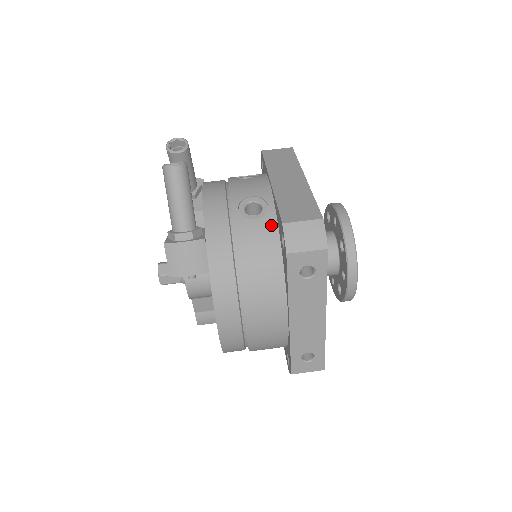
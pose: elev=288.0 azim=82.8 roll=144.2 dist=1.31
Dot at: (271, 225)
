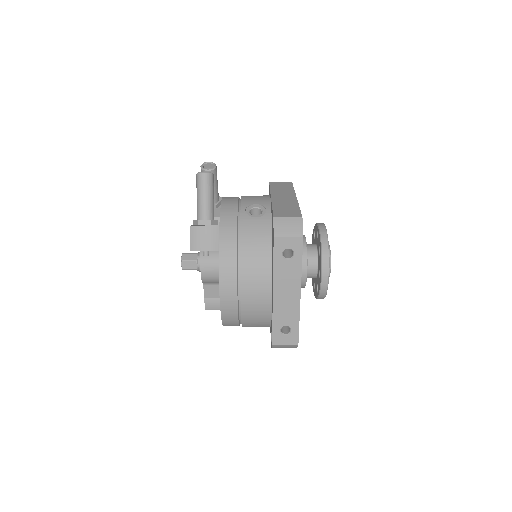
Dot at: (267, 222)
